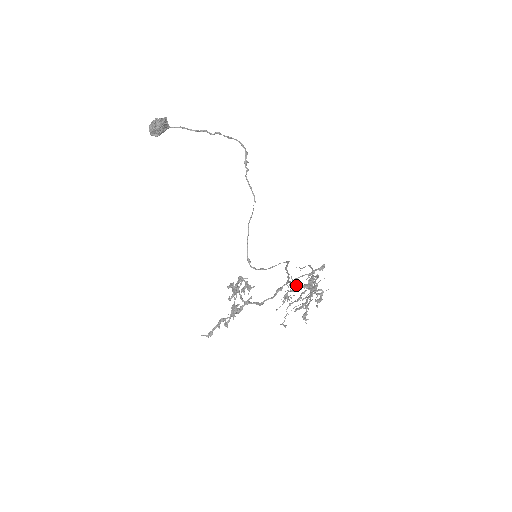
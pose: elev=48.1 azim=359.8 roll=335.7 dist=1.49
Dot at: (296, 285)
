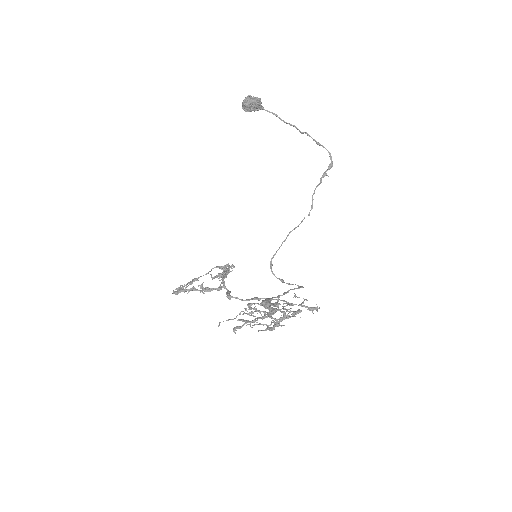
Dot at: (265, 302)
